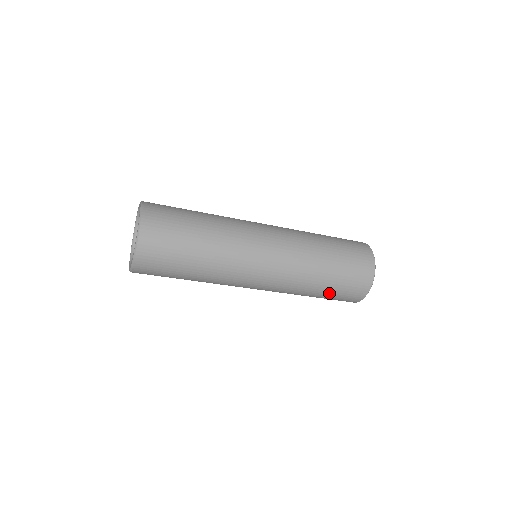
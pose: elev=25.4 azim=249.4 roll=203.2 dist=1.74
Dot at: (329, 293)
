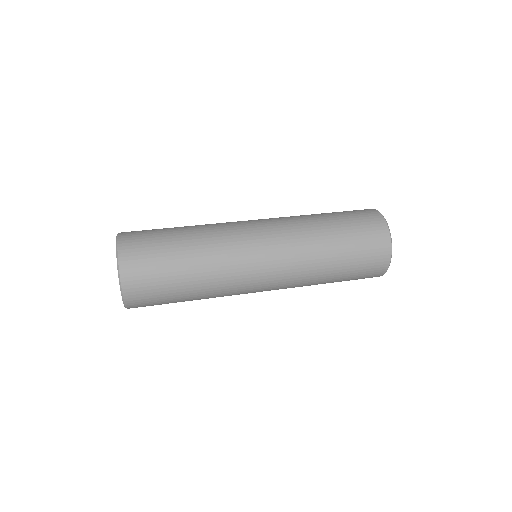
Dot at: (341, 281)
